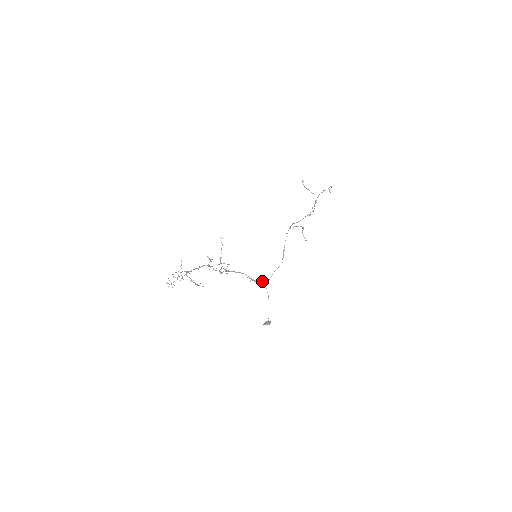
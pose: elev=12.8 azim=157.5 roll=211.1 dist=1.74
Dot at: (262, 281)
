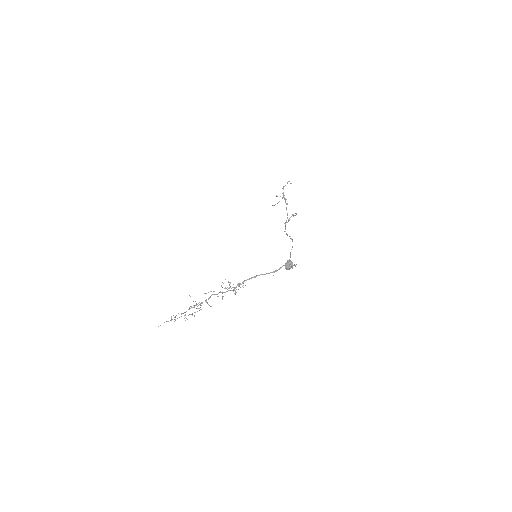
Dot at: (283, 265)
